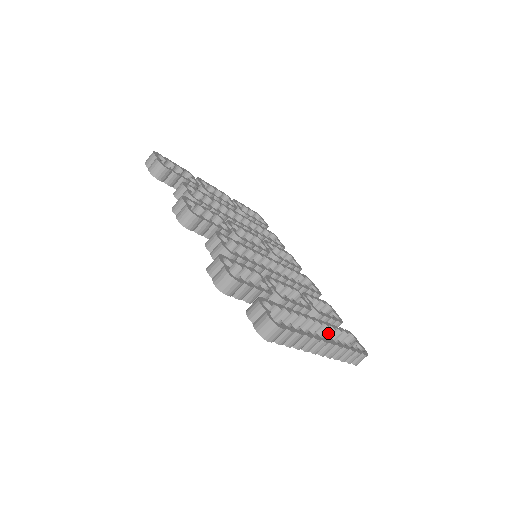
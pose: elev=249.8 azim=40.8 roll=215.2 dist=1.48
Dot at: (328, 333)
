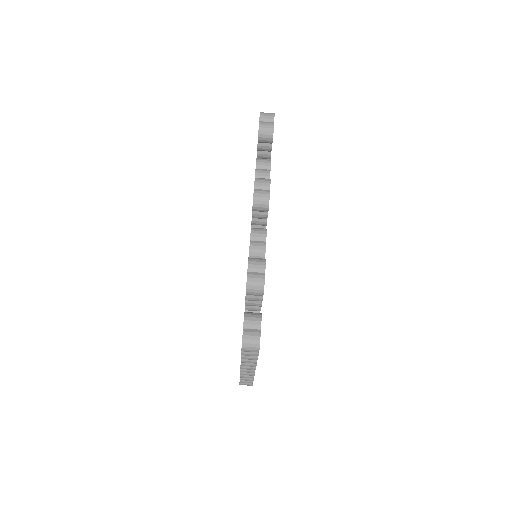
Dot at: occluded
